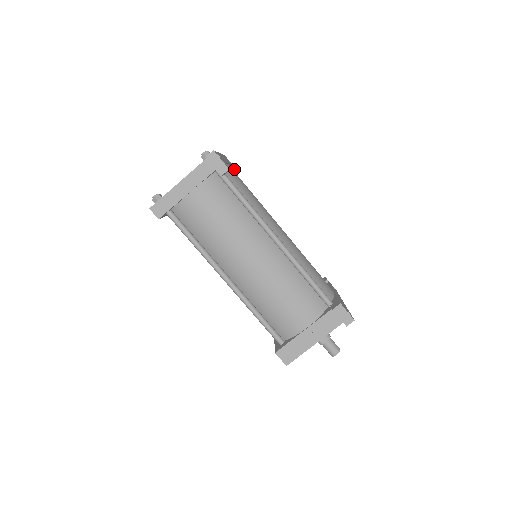
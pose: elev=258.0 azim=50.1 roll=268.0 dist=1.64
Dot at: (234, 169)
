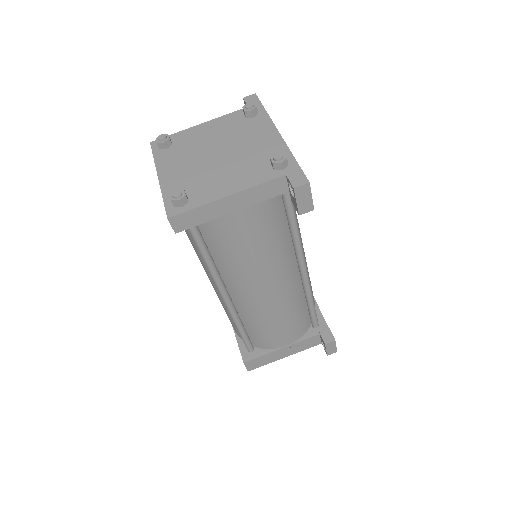
Dot at: occluded
